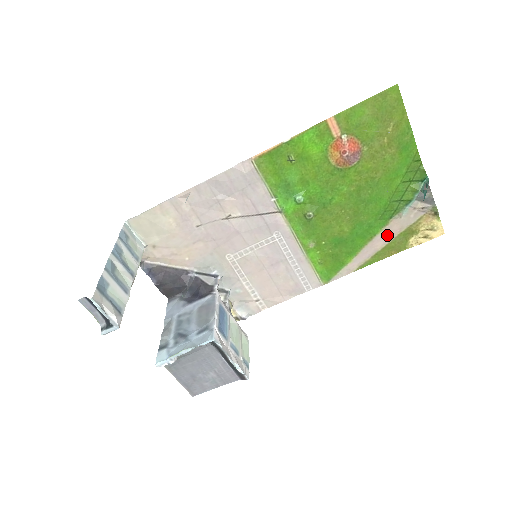
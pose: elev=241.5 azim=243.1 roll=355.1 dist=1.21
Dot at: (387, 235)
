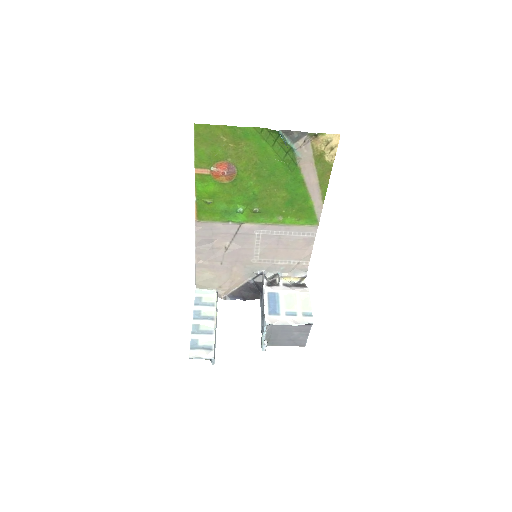
Dot at: (309, 172)
